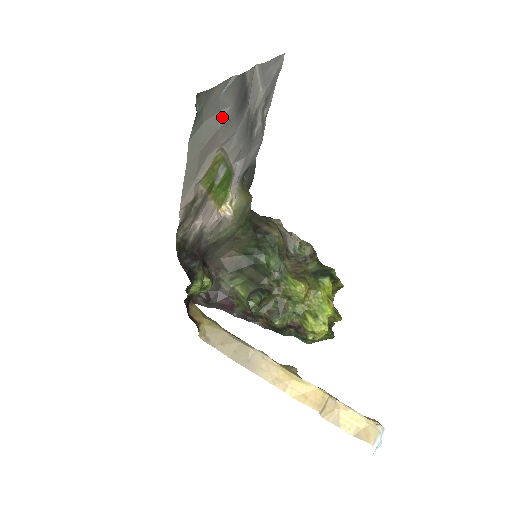
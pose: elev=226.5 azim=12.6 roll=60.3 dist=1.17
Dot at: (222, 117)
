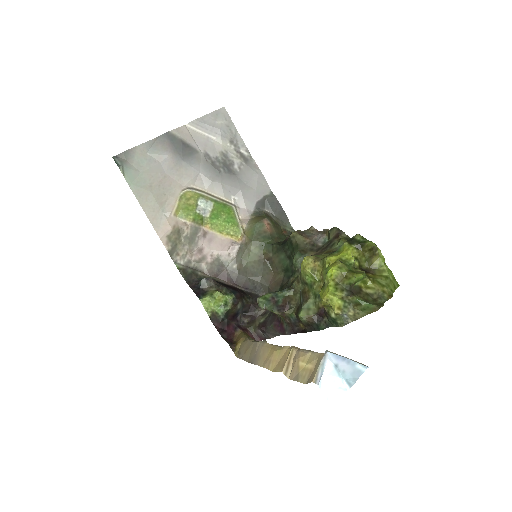
Dot at: (165, 165)
